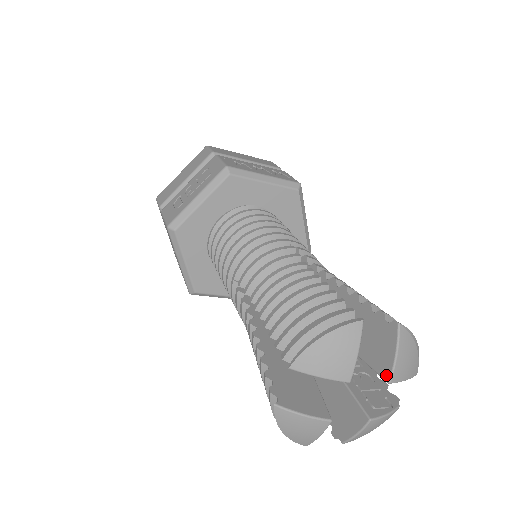
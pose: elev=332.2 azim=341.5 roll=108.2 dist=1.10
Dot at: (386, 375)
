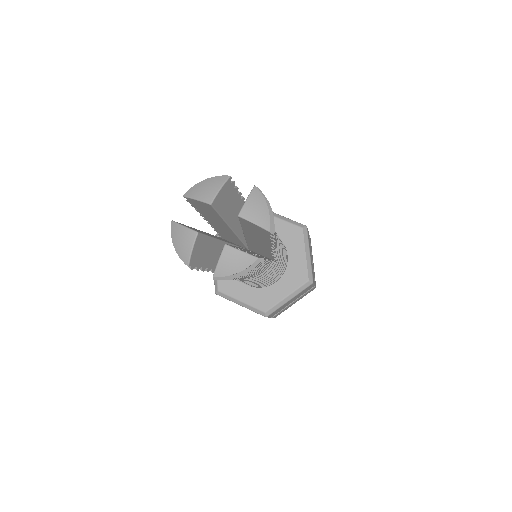
Dot at: (239, 213)
